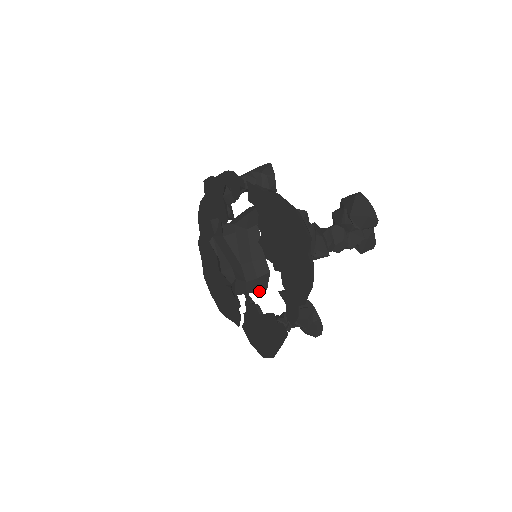
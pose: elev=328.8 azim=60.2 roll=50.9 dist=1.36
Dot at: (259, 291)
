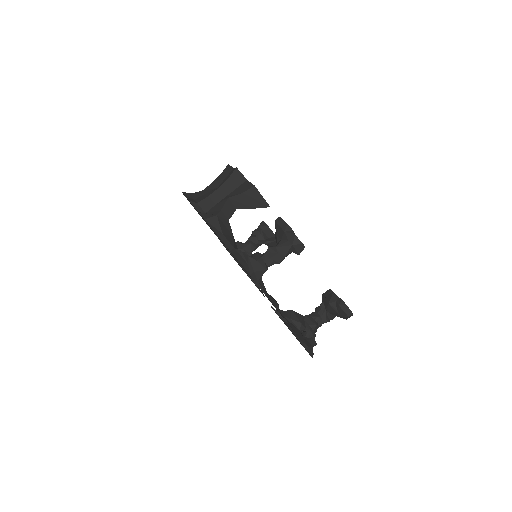
Dot at: occluded
